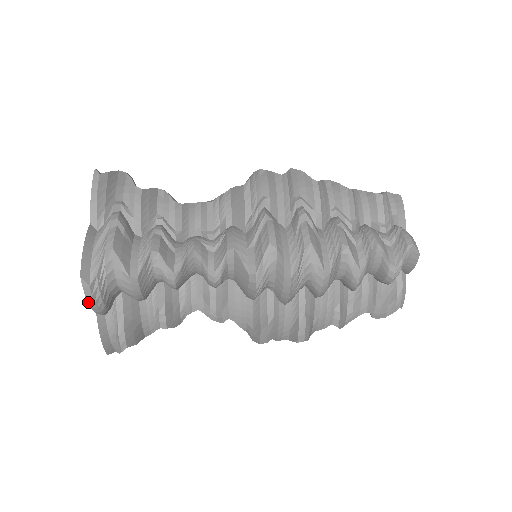
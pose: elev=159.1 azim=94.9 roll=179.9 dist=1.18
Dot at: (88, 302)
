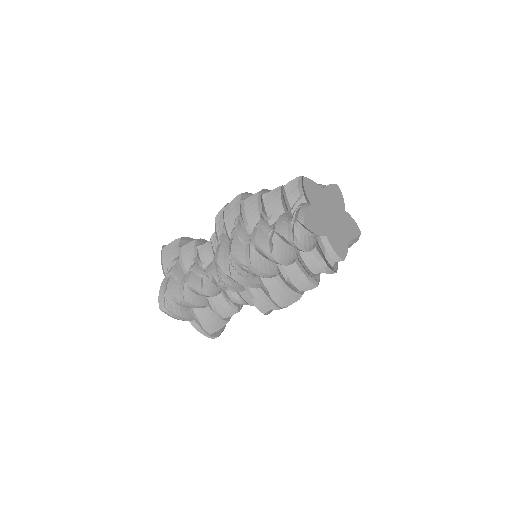
Dot at: (174, 318)
